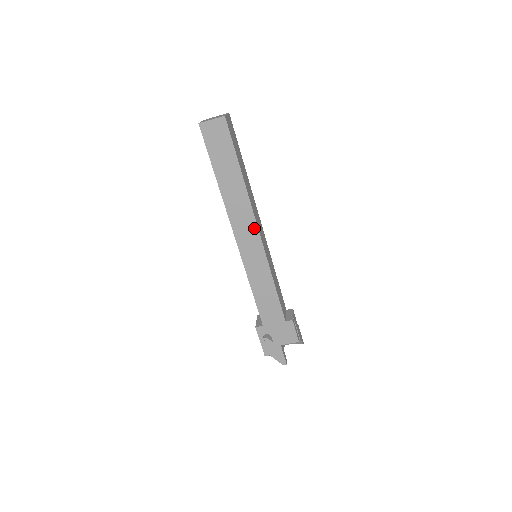
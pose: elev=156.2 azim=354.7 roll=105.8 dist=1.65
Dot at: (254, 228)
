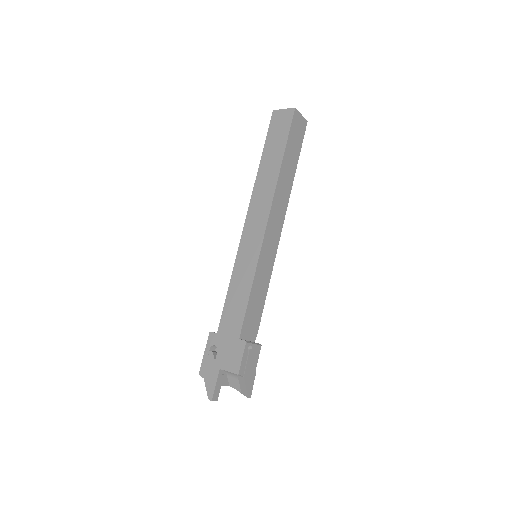
Dot at: (265, 217)
